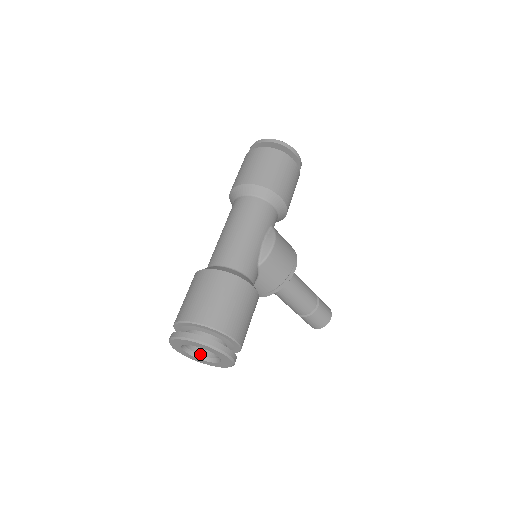
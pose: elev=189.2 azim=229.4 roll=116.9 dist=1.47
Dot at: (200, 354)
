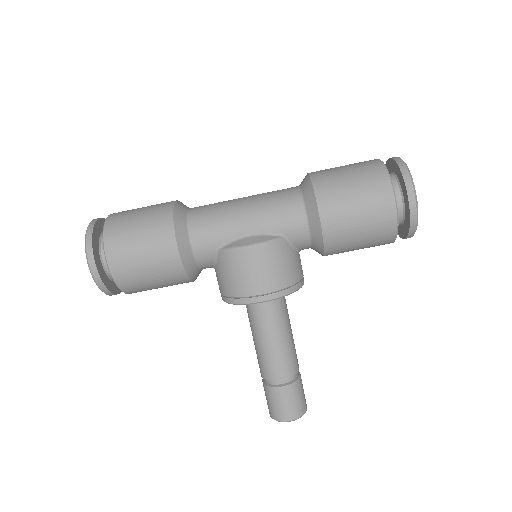
Dot at: occluded
